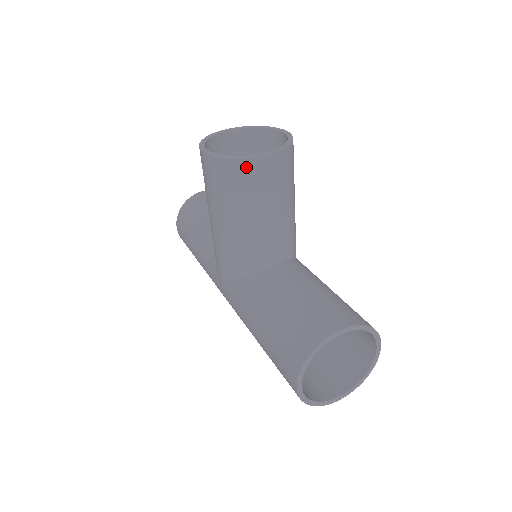
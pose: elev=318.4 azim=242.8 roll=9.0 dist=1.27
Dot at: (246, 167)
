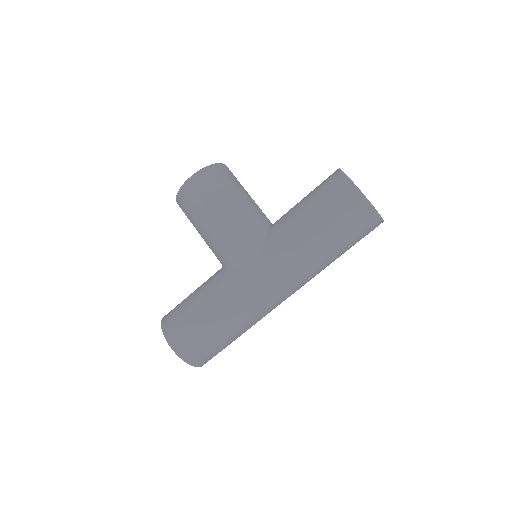
Dot at: (221, 168)
